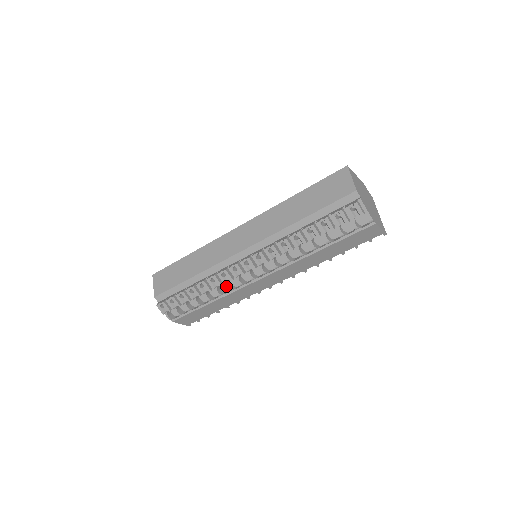
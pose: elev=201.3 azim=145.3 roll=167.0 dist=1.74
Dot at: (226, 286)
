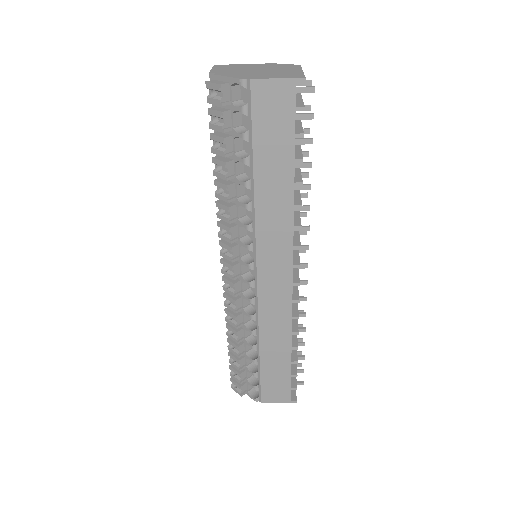
Dot at: (246, 315)
